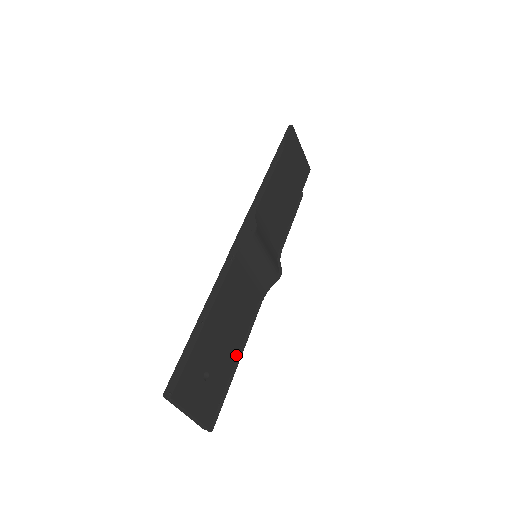
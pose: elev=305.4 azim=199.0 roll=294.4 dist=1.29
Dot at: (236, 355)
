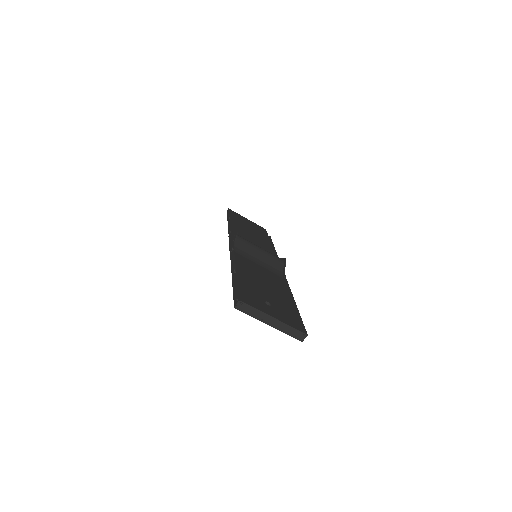
Dot at: (289, 301)
